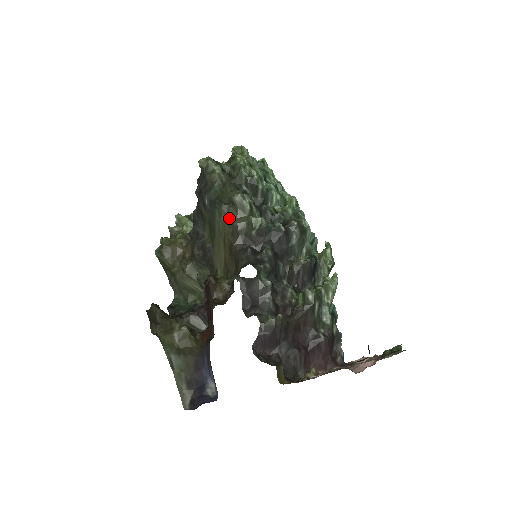
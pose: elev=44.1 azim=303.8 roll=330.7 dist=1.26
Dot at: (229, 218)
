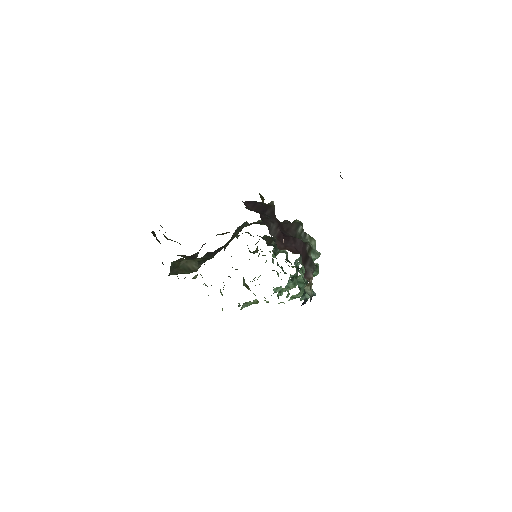
Dot at: occluded
